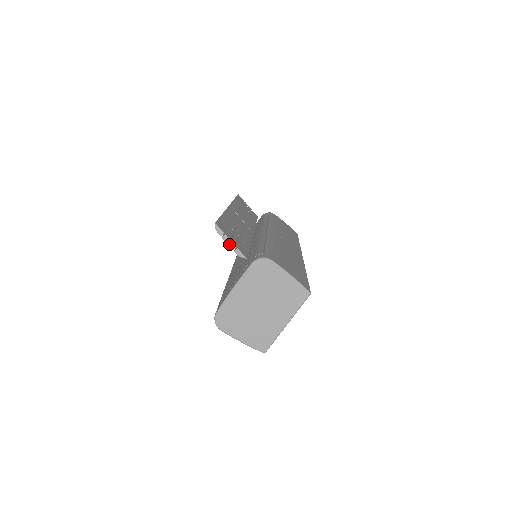
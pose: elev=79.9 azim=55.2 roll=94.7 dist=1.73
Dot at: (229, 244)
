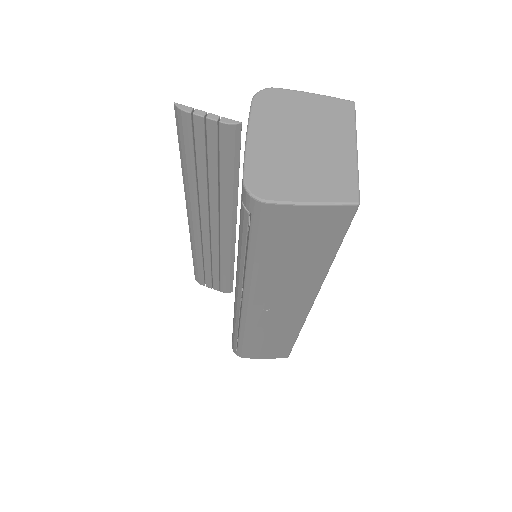
Dot at: (207, 116)
